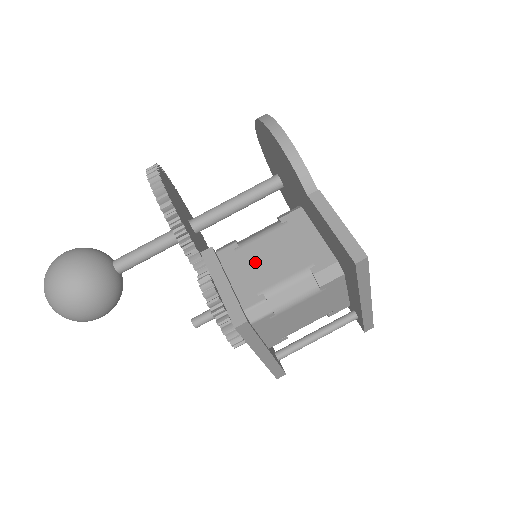
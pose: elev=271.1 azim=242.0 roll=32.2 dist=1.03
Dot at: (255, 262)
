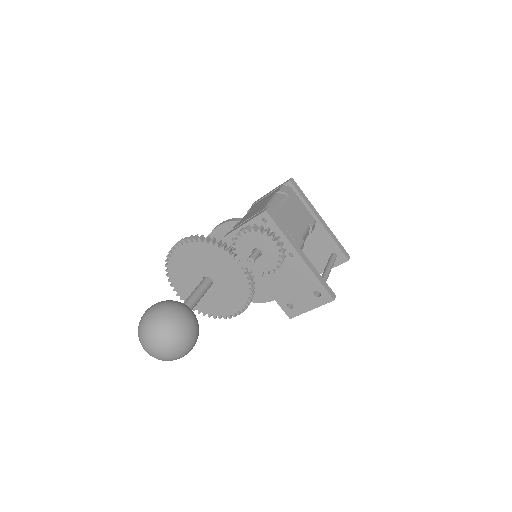
Dot at: (252, 213)
